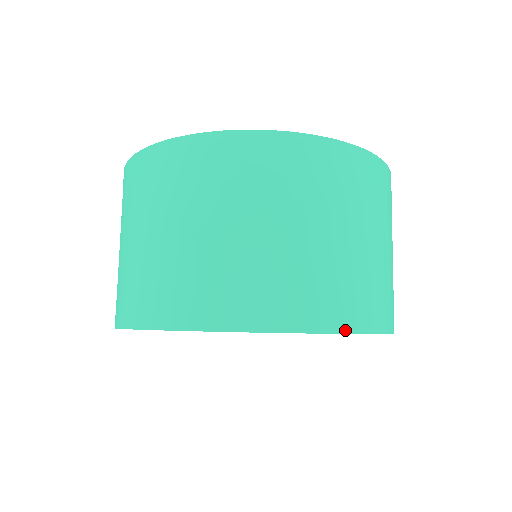
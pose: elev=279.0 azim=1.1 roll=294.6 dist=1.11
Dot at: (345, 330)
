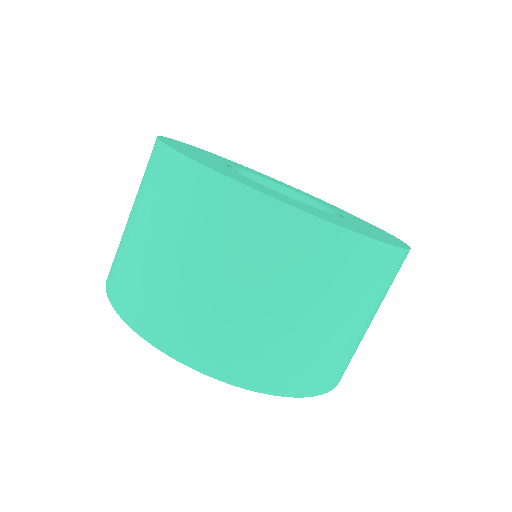
Dot at: occluded
